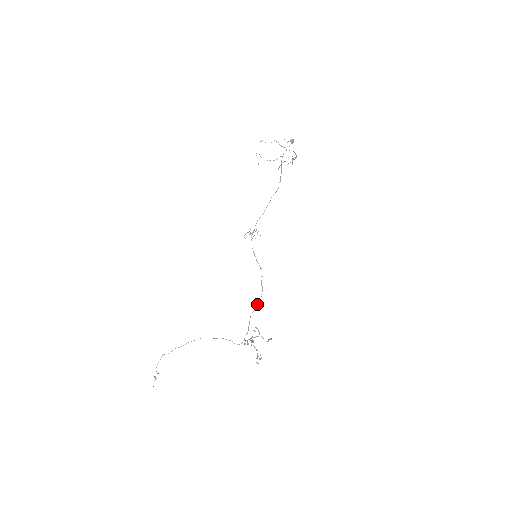
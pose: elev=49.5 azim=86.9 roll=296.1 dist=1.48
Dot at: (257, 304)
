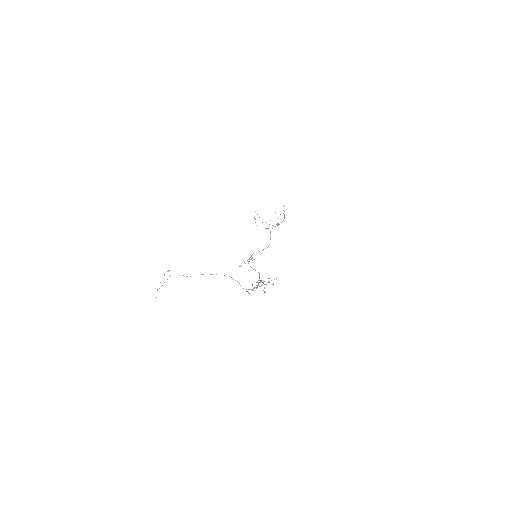
Dot at: occluded
